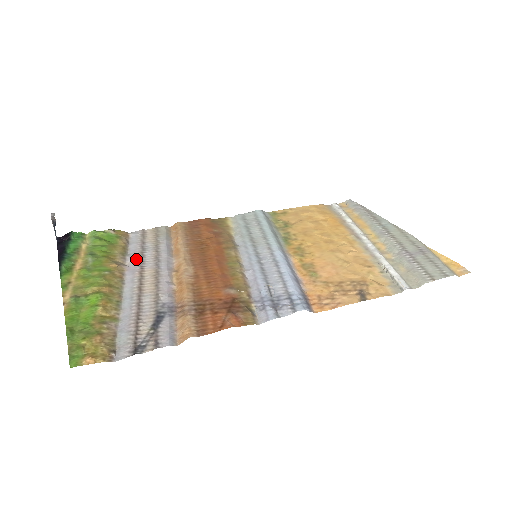
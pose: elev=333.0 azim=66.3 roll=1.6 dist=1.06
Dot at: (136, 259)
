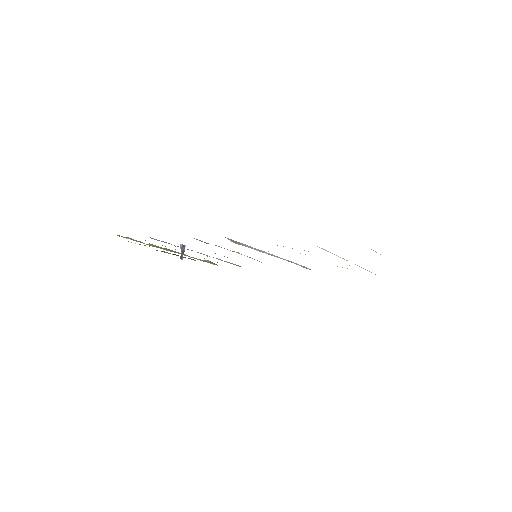
Dot at: occluded
